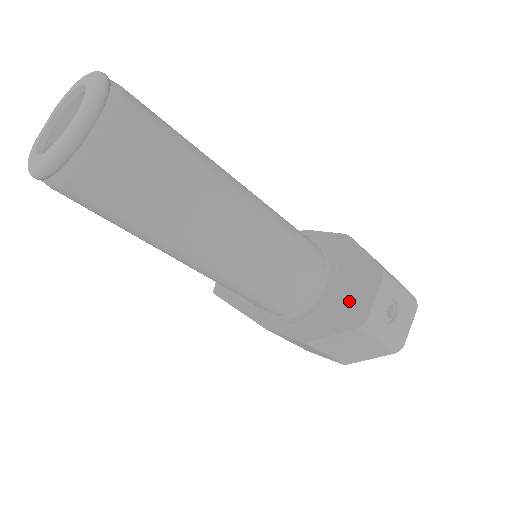
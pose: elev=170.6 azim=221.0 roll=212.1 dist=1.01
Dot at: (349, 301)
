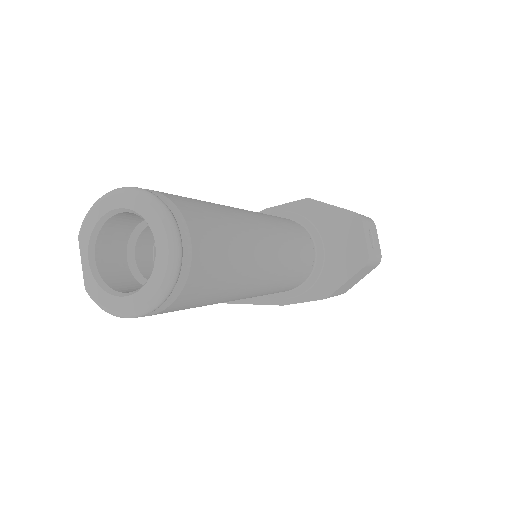
Dot at: (345, 250)
